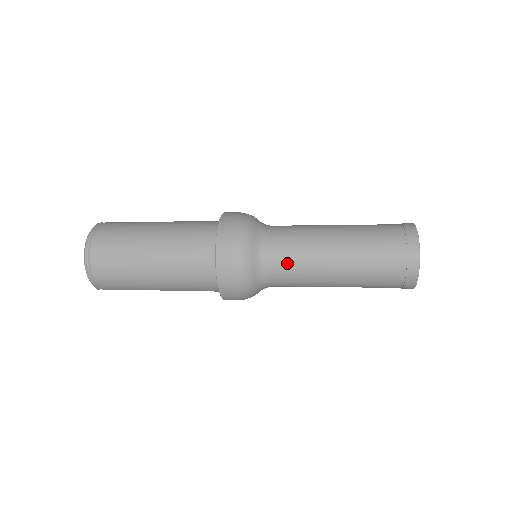
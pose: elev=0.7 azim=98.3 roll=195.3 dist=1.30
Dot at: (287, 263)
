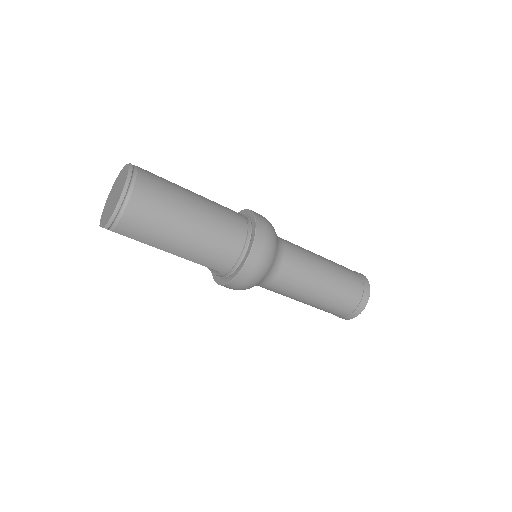
Dot at: (294, 269)
